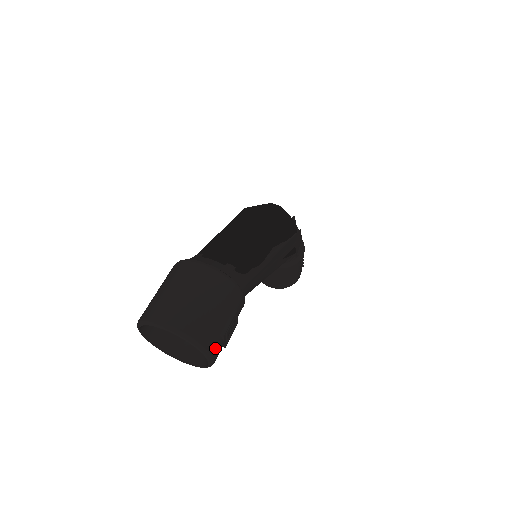
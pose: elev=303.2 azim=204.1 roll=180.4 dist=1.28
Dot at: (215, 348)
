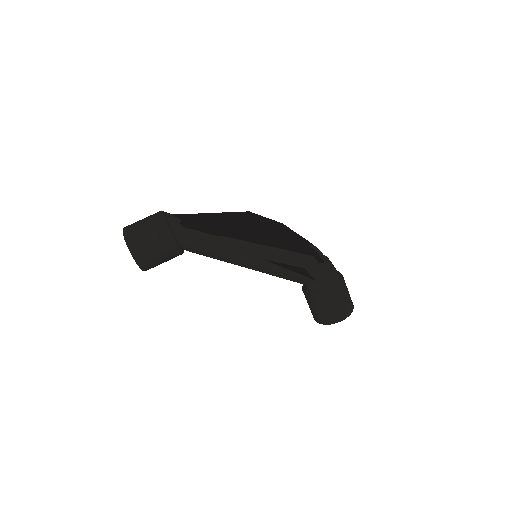
Dot at: (136, 248)
